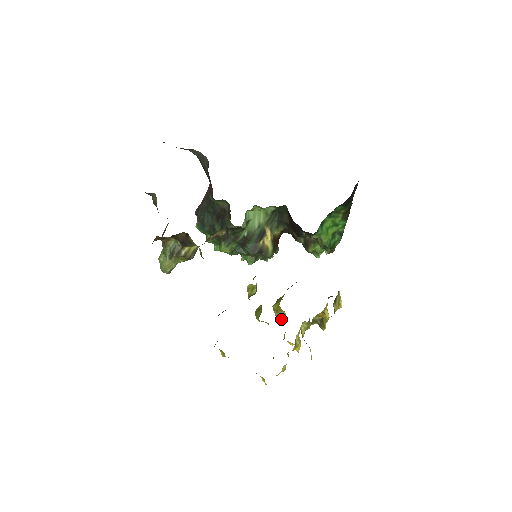
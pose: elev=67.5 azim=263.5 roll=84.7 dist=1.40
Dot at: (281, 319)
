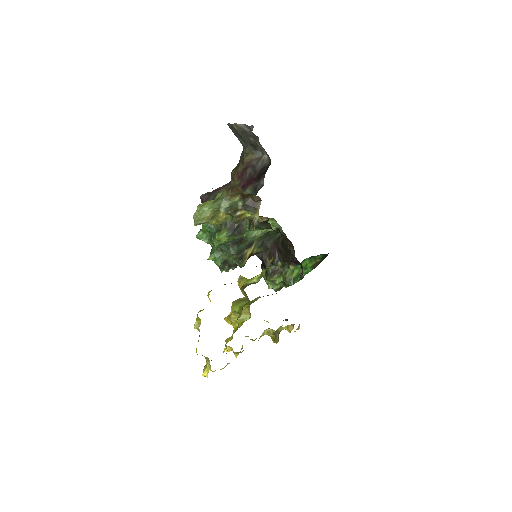
Dot at: (240, 321)
